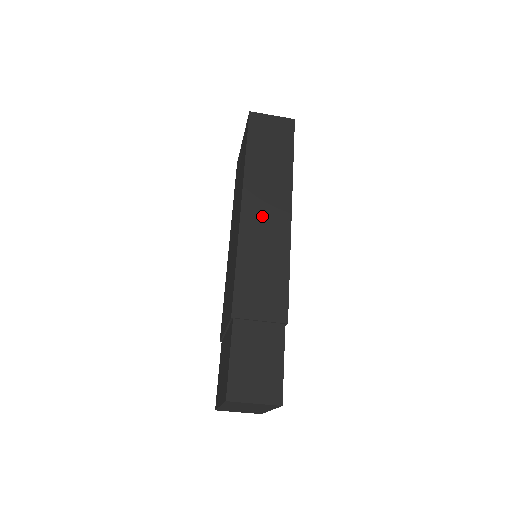
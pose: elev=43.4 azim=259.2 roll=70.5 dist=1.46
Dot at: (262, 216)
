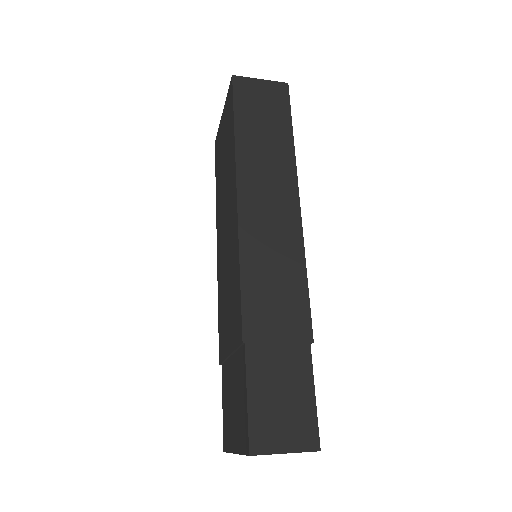
Dot at: (264, 207)
